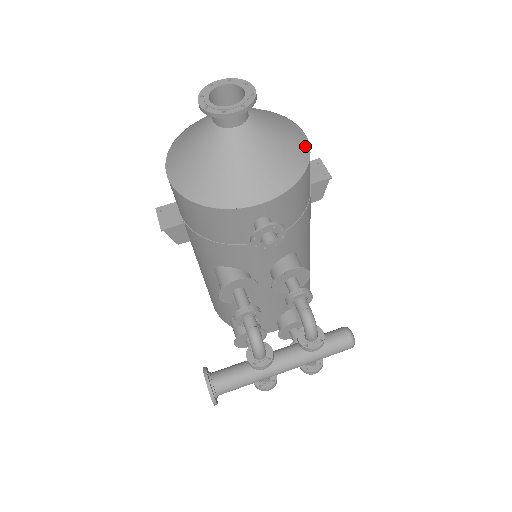
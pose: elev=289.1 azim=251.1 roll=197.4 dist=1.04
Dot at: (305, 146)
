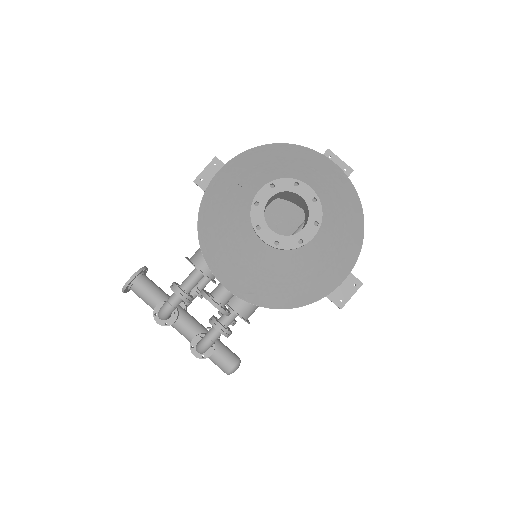
Dot at: (322, 293)
